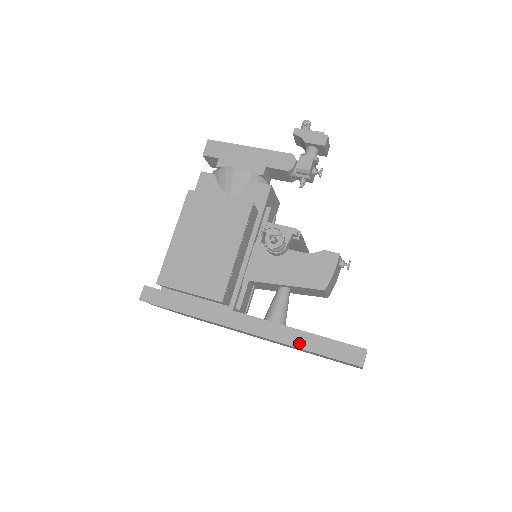
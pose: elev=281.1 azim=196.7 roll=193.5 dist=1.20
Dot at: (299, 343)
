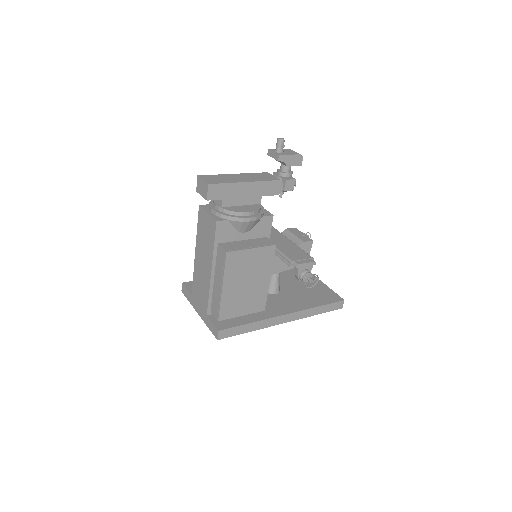
Dot at: (314, 313)
